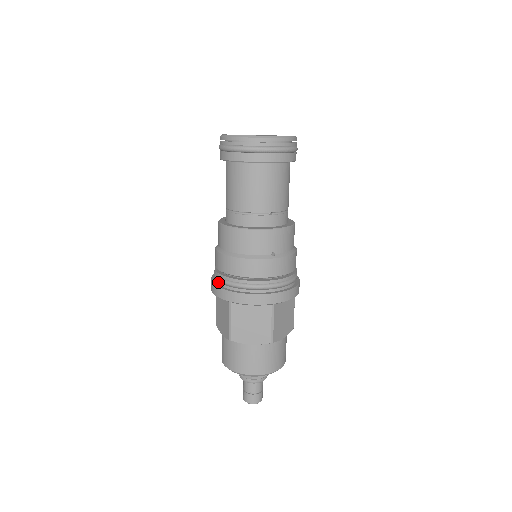
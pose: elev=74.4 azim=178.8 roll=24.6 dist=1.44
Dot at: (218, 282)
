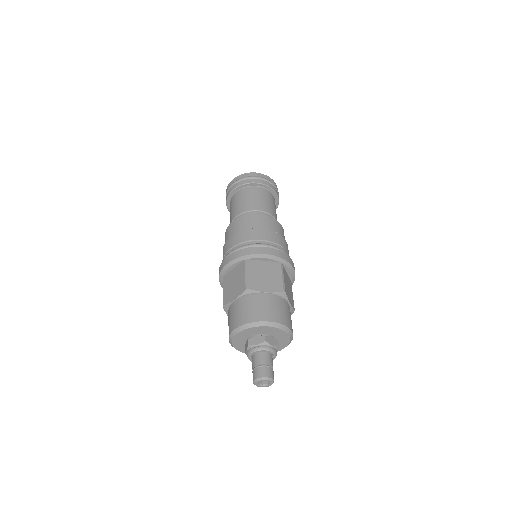
Dot at: (231, 254)
